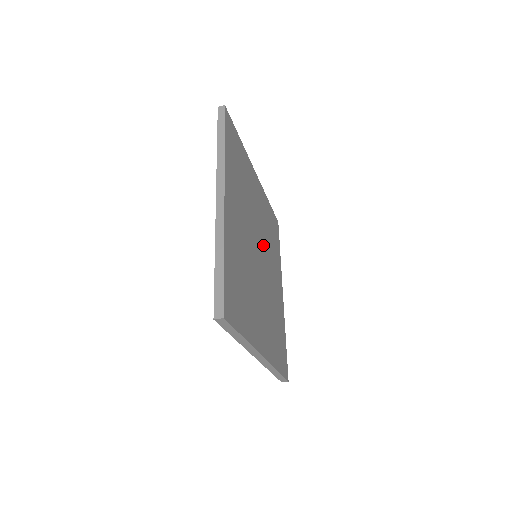
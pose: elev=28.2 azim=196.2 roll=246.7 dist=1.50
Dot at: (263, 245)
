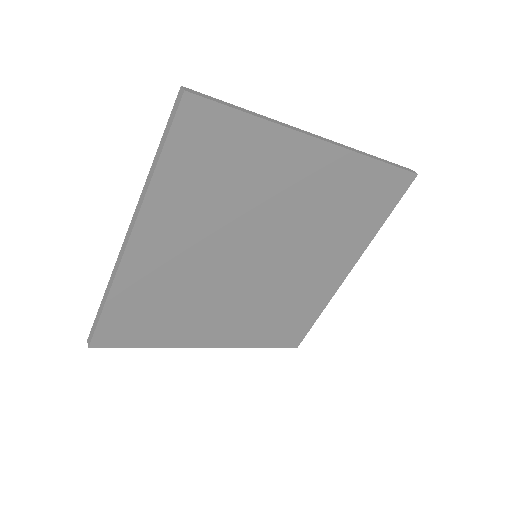
Dot at: (288, 240)
